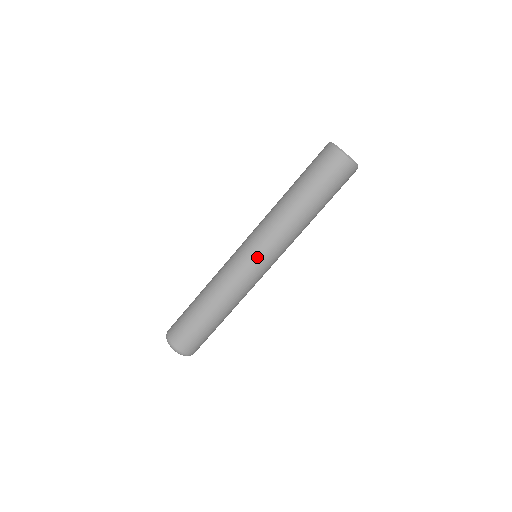
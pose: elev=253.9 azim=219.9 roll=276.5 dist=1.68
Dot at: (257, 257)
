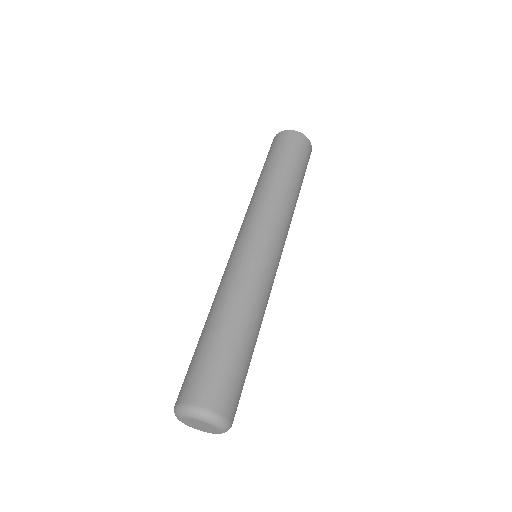
Dot at: (272, 243)
